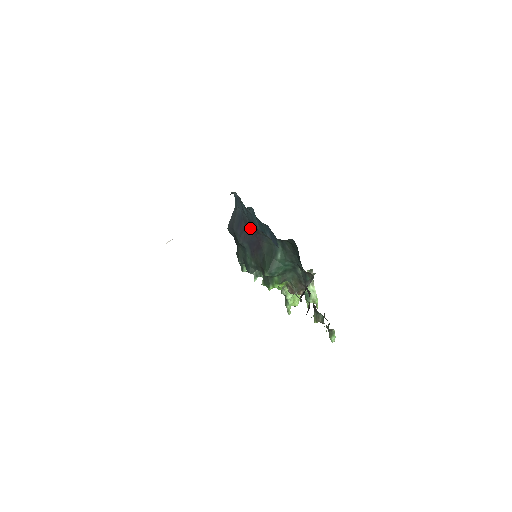
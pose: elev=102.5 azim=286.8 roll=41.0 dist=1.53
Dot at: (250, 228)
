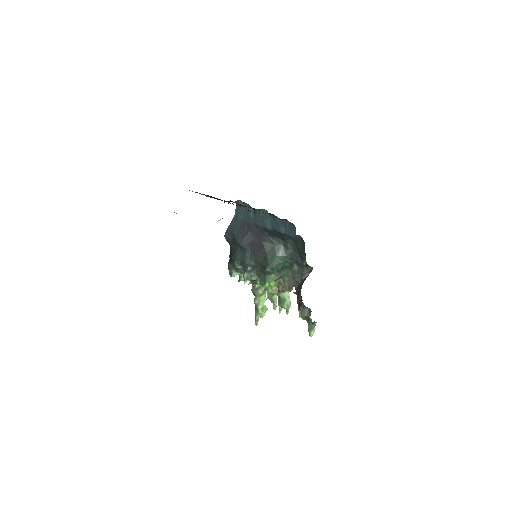
Dot at: (254, 230)
